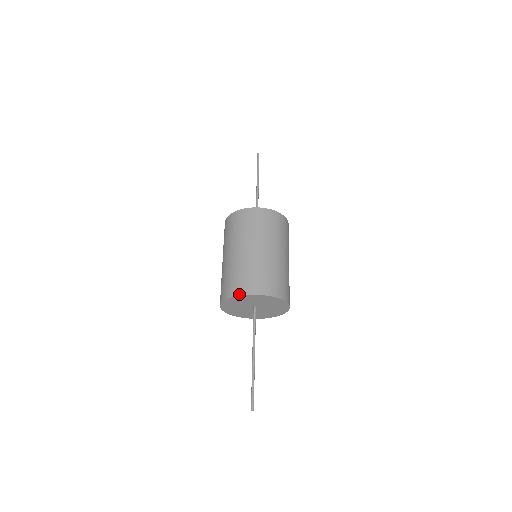
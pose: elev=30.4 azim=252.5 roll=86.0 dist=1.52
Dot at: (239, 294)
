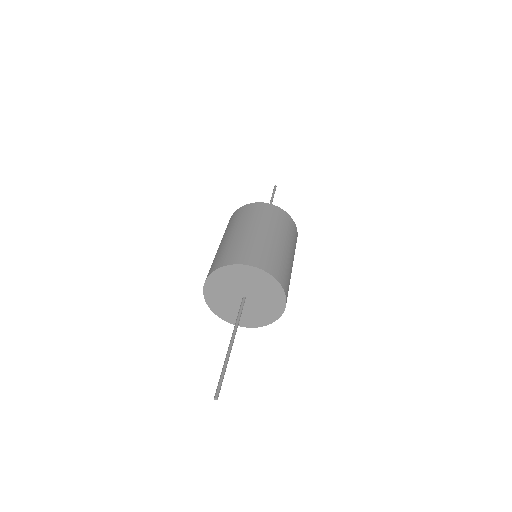
Dot at: (228, 264)
